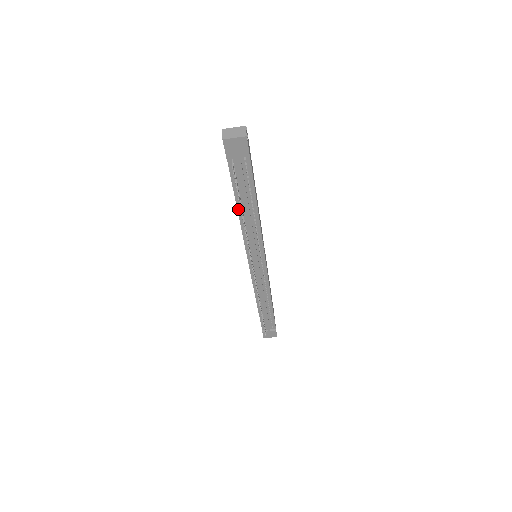
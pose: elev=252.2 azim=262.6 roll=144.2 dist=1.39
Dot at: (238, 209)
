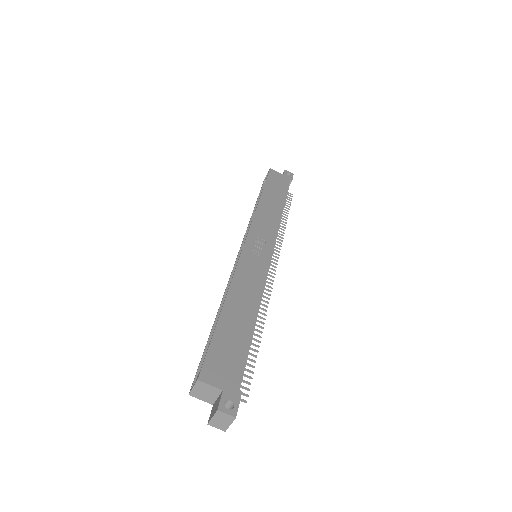
Dot at: occluded
